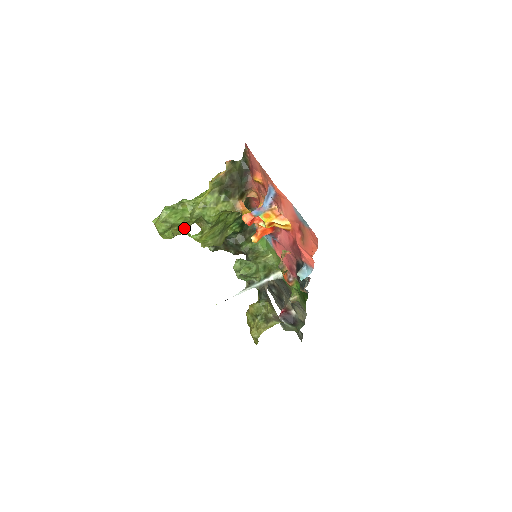
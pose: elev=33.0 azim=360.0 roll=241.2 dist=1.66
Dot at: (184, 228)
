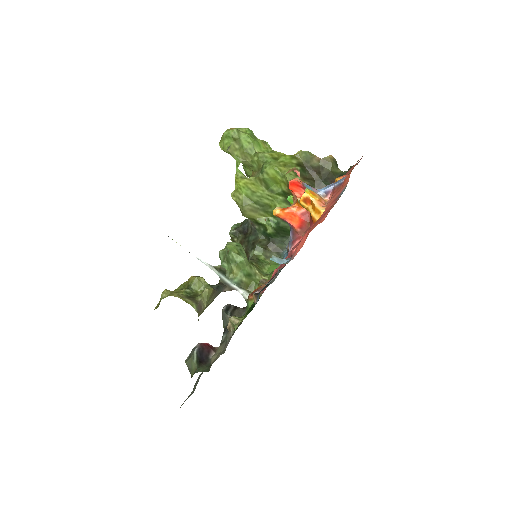
Dot at: (241, 157)
